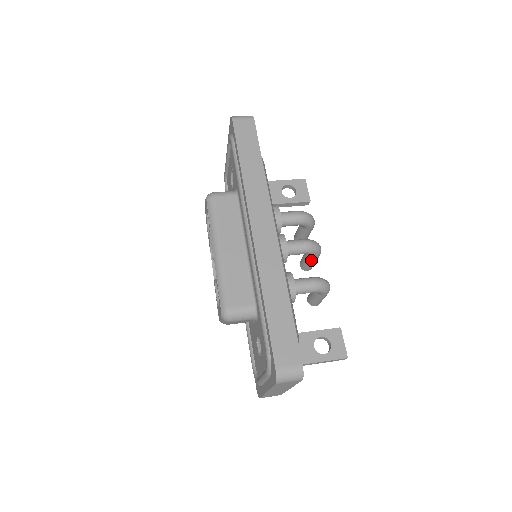
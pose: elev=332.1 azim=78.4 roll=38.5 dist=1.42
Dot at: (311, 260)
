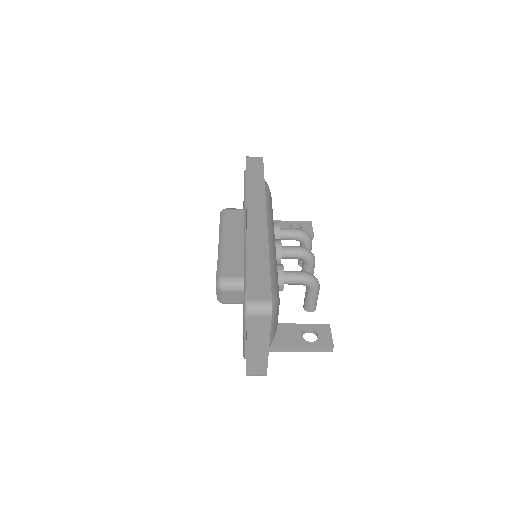
Dot at: (307, 269)
